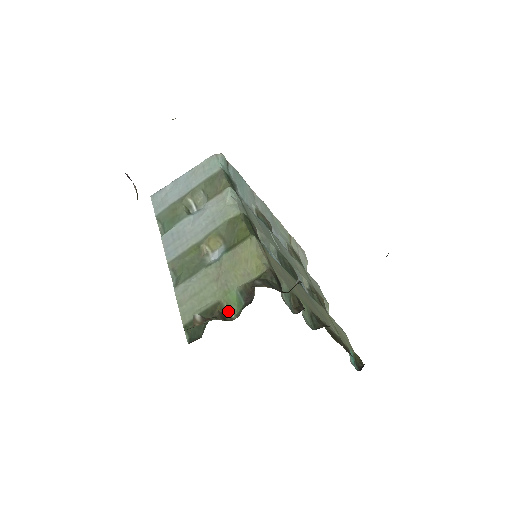
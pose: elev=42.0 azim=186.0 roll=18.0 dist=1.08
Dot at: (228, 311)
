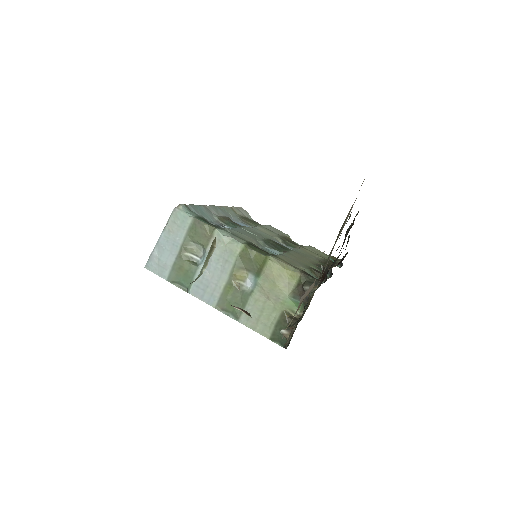
Dot at: (293, 313)
